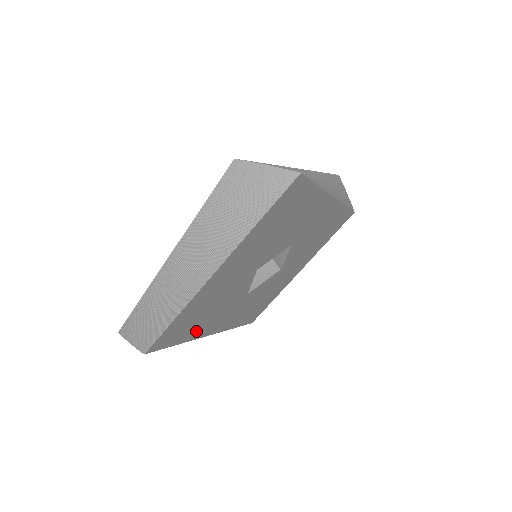
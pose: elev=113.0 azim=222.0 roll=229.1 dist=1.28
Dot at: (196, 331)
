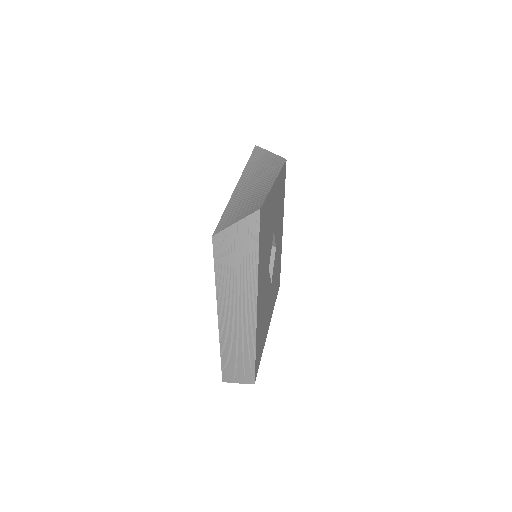
Dot at: (264, 336)
